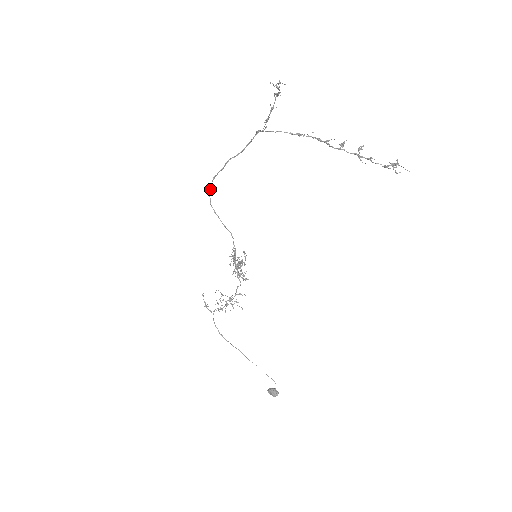
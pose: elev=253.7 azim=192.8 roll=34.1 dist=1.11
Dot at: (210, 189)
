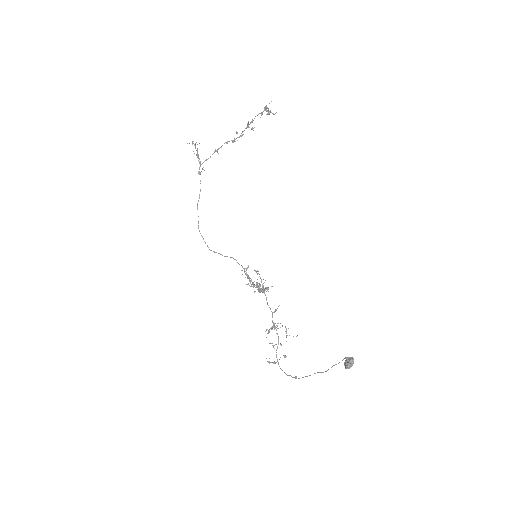
Dot at: occluded
